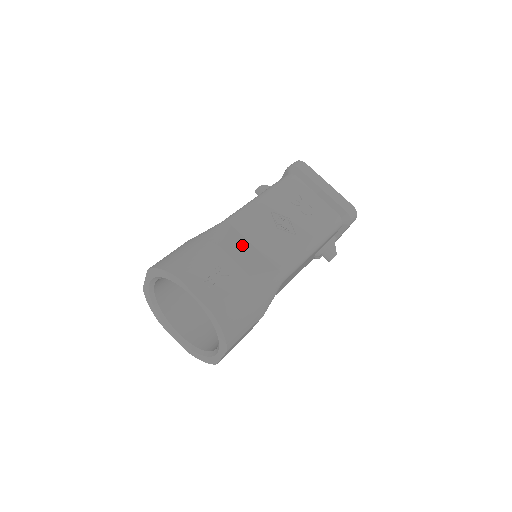
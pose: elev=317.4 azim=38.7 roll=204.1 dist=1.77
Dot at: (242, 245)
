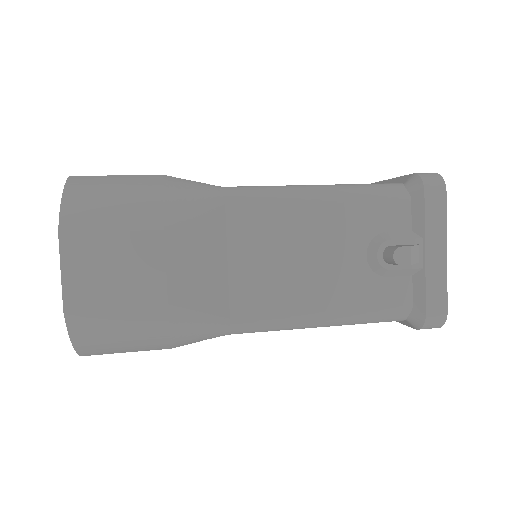
Dot at: occluded
